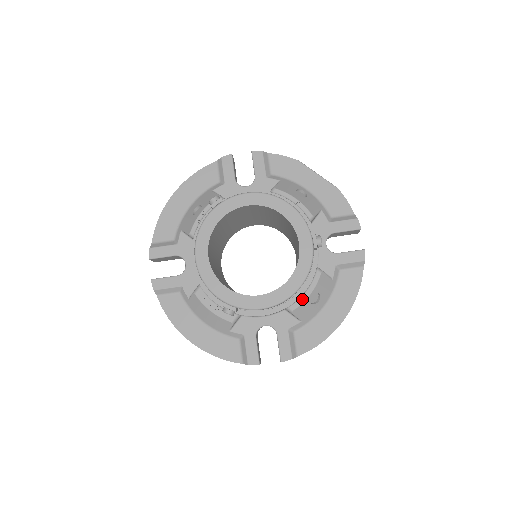
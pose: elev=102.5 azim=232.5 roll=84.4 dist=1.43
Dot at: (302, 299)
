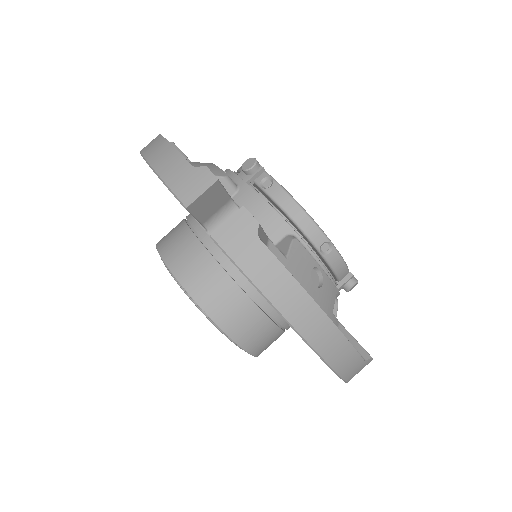
Dot at: (311, 255)
